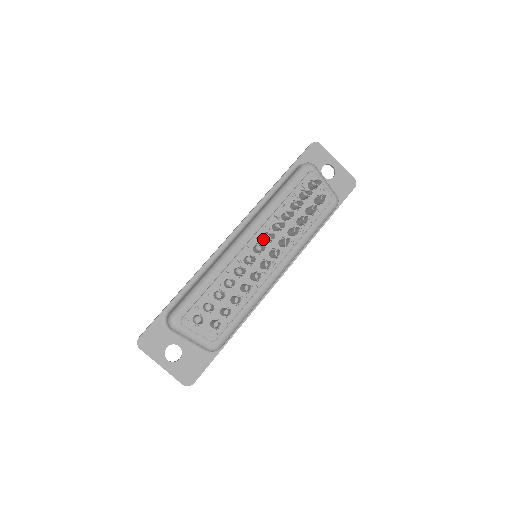
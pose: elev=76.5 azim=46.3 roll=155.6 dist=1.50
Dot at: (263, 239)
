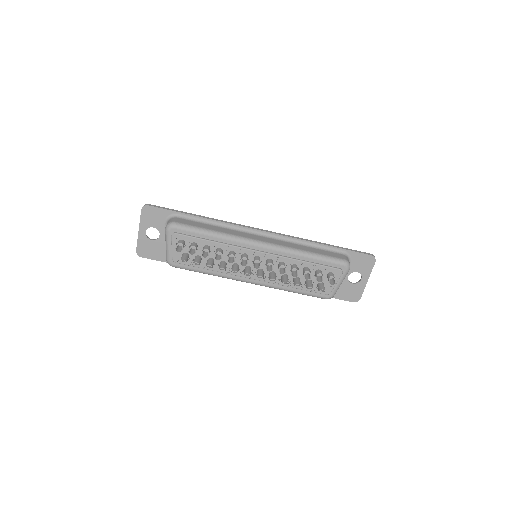
Dot at: (267, 260)
